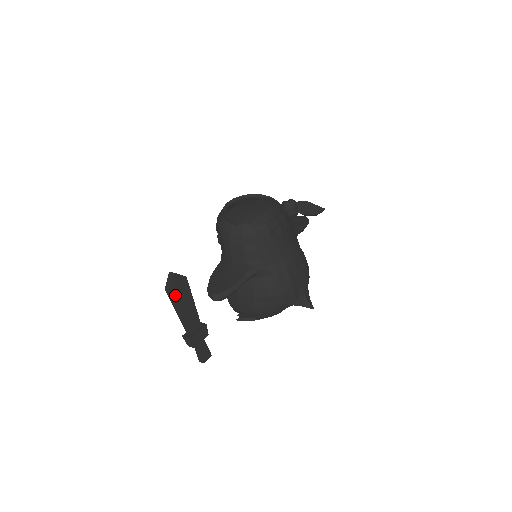
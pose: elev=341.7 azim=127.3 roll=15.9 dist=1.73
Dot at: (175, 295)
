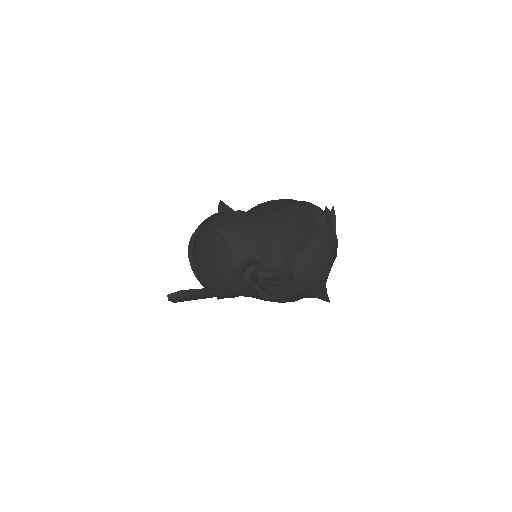
Dot at: (182, 301)
